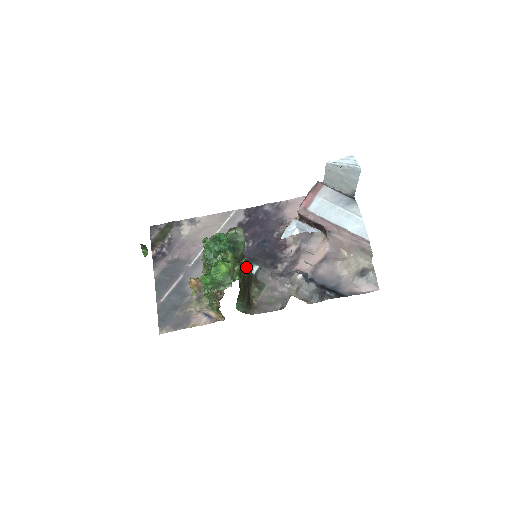
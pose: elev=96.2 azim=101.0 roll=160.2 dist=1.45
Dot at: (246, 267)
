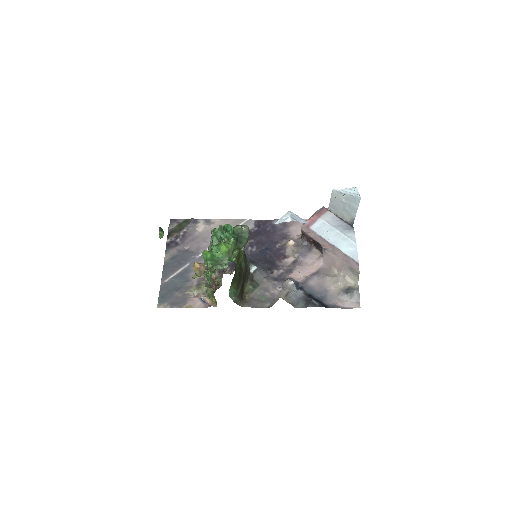
Dot at: (245, 263)
